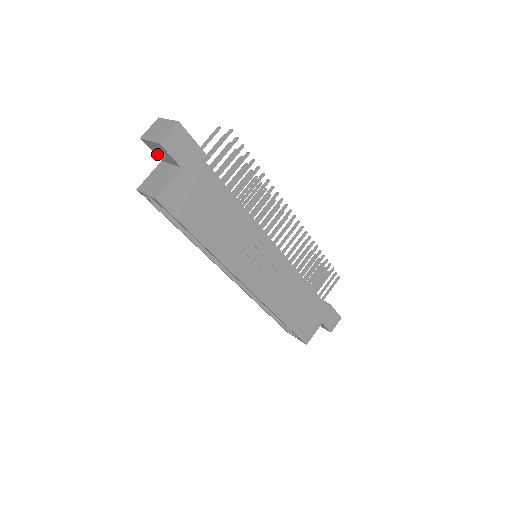
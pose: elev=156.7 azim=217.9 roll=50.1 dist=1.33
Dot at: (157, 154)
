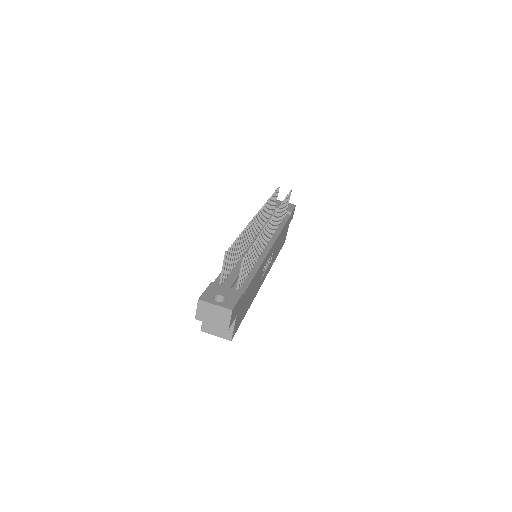
Dot at: occluded
